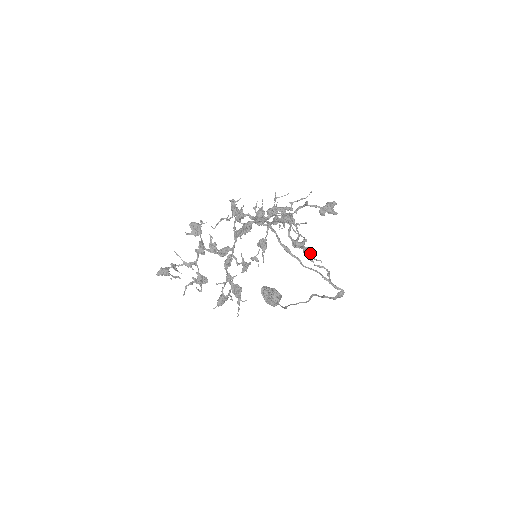
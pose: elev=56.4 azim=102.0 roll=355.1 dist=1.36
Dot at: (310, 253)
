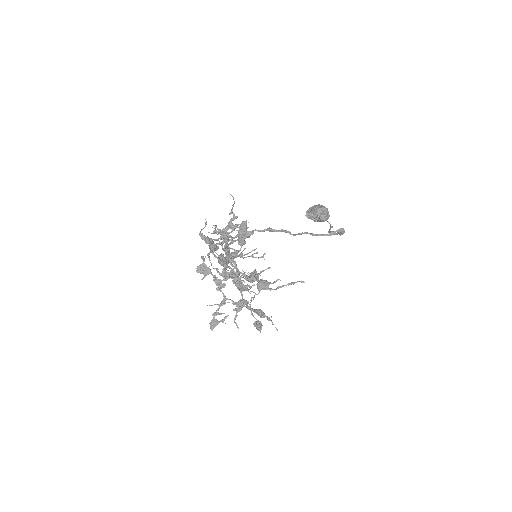
Dot at: (263, 286)
